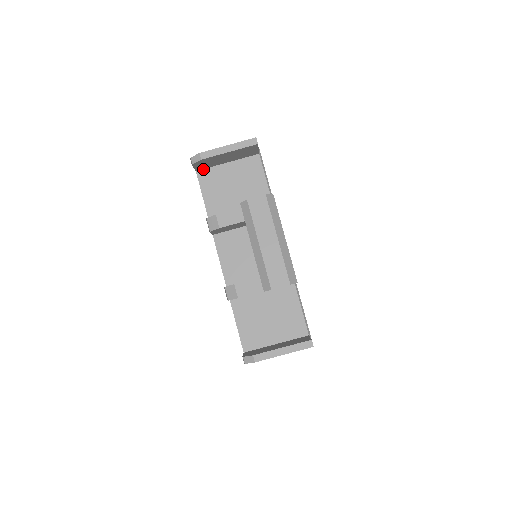
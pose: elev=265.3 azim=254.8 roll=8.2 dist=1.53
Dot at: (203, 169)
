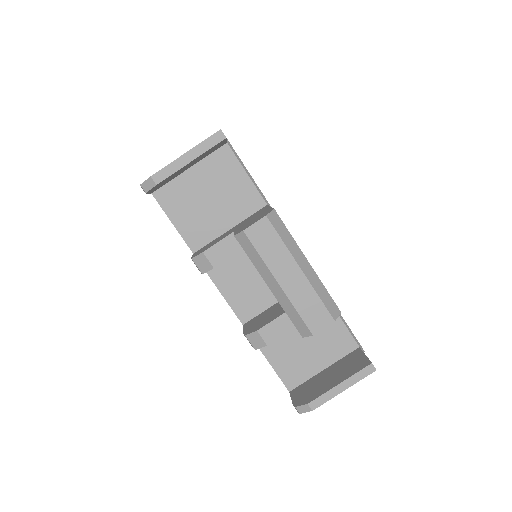
Dot at: (160, 187)
